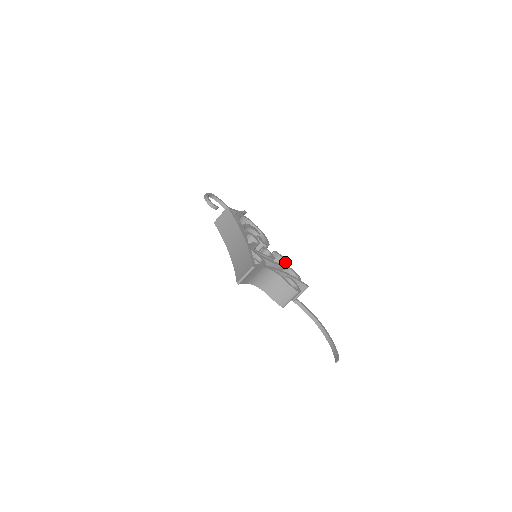
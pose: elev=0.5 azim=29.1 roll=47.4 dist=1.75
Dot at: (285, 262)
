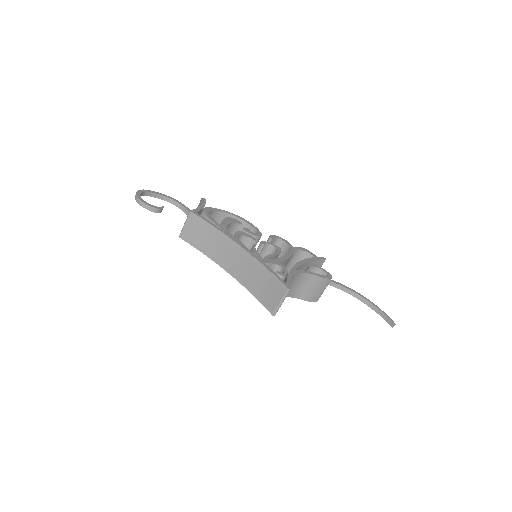
Dot at: (288, 243)
